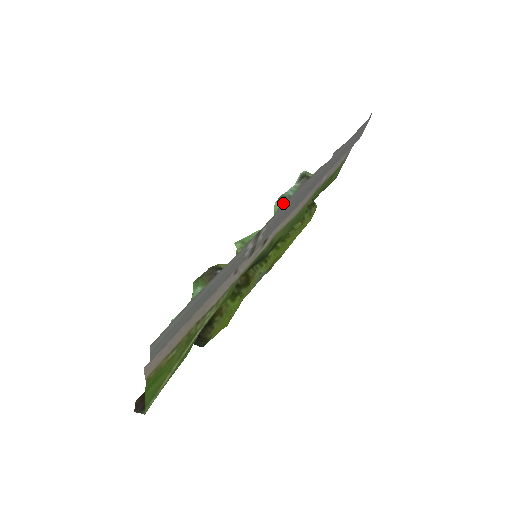
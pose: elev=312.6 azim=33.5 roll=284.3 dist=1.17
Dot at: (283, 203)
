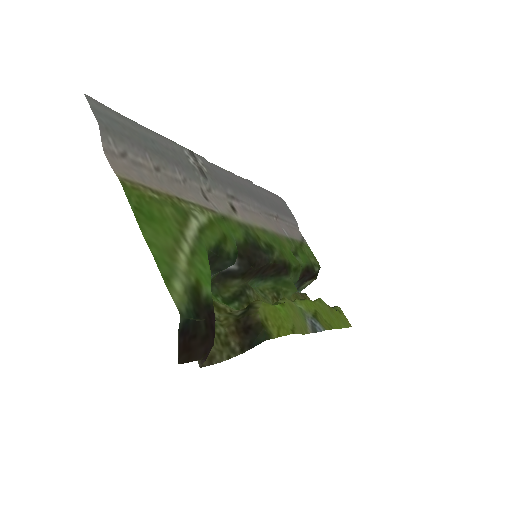
Dot at: (211, 163)
